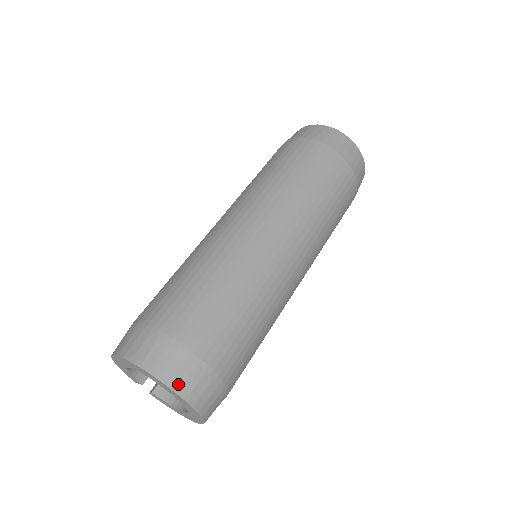
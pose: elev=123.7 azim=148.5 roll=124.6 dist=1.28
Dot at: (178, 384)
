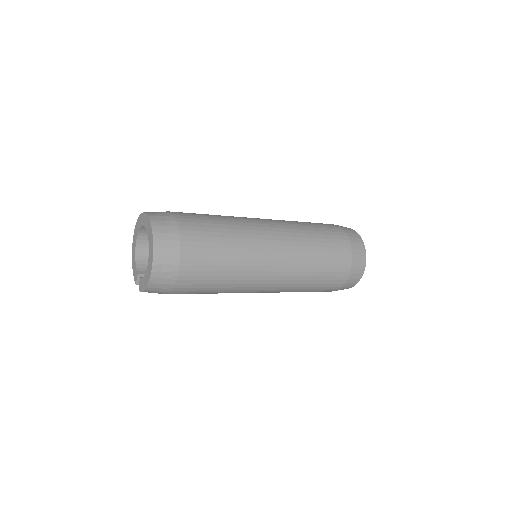
Dot at: (151, 213)
